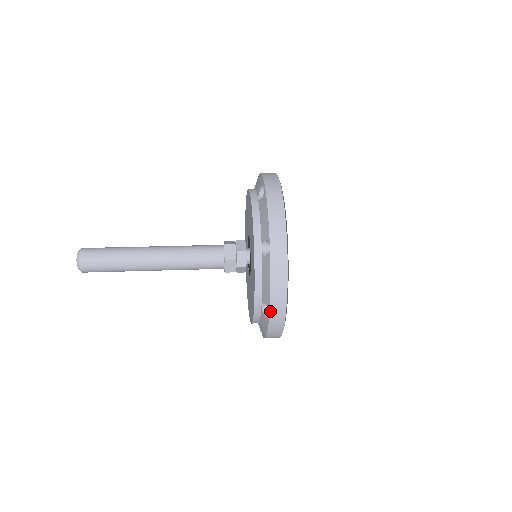
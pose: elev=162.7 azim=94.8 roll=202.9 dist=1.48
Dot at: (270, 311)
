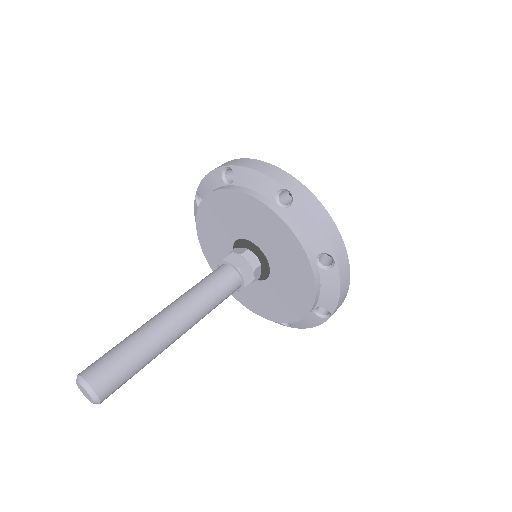
Dot at: (334, 252)
